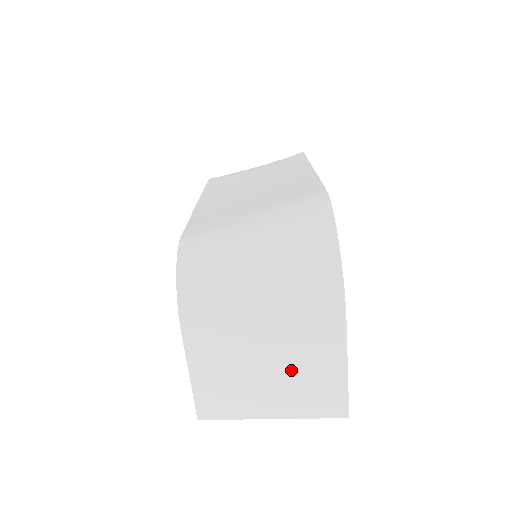
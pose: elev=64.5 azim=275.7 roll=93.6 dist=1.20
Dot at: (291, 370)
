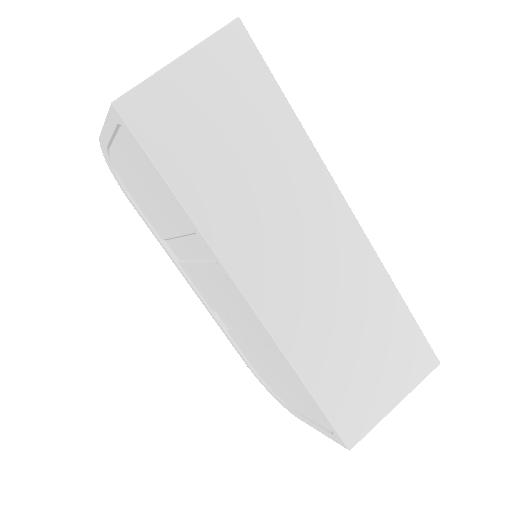
Dot at: occluded
